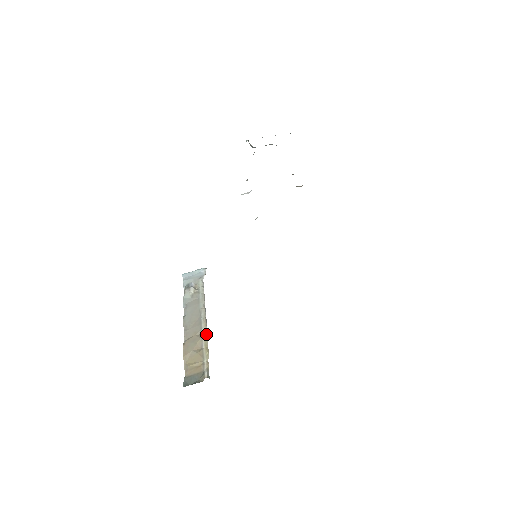
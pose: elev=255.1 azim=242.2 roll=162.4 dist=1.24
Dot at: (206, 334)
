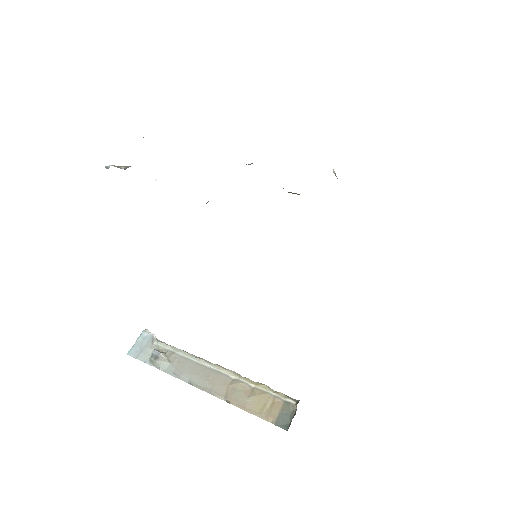
Dot at: (238, 375)
